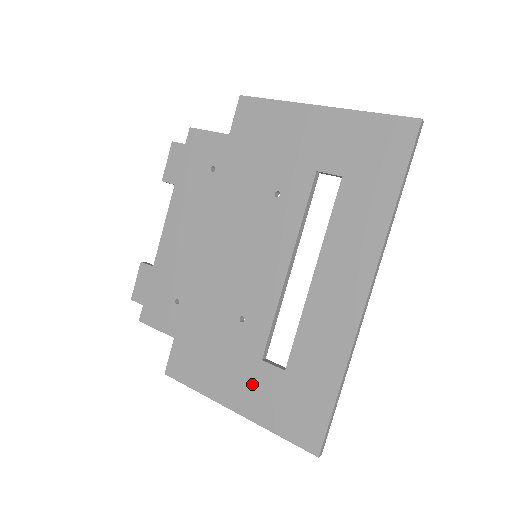
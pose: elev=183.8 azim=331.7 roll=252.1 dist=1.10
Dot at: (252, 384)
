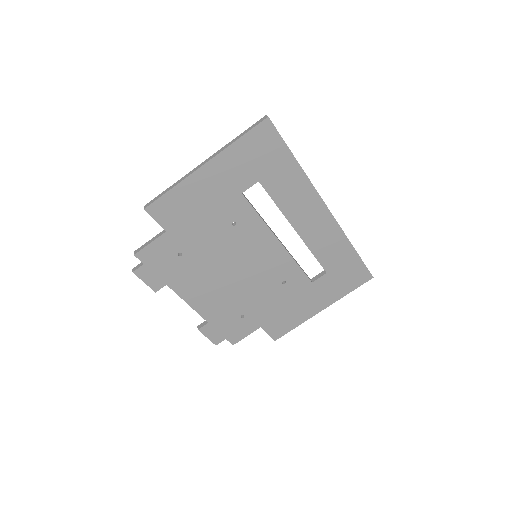
Dot at: (319, 294)
